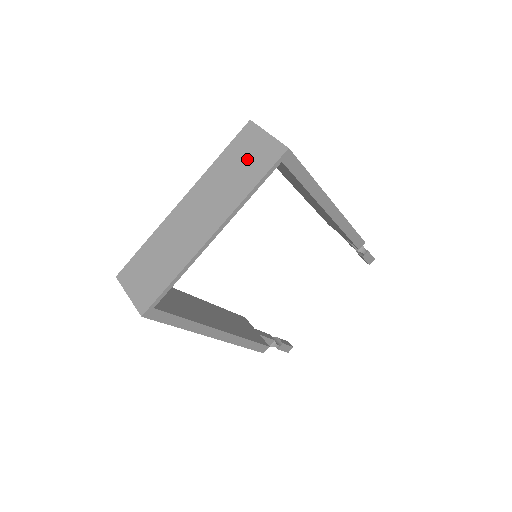
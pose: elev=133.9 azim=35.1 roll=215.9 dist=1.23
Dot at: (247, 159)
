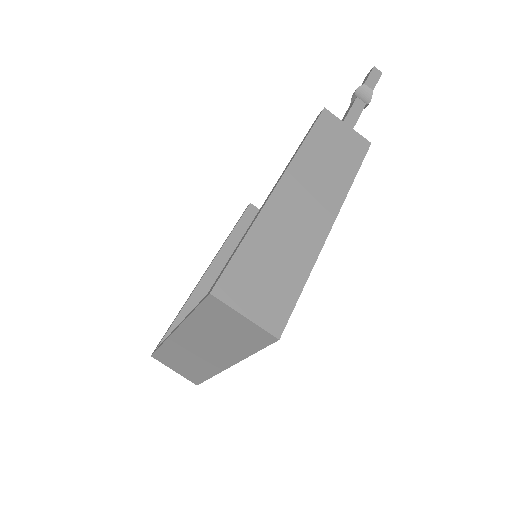
Dot at: (231, 330)
